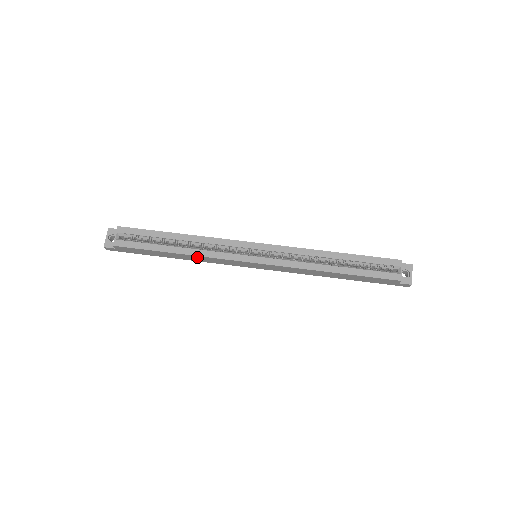
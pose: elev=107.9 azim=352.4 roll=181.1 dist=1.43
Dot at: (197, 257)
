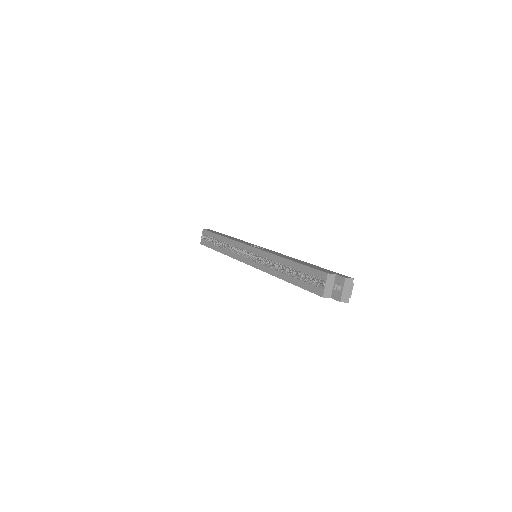
Dot at: occluded
